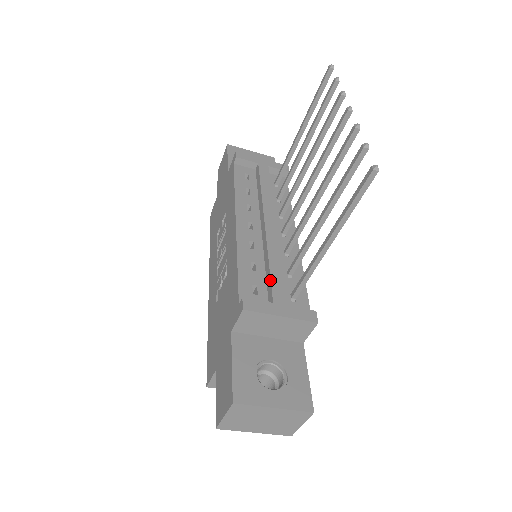
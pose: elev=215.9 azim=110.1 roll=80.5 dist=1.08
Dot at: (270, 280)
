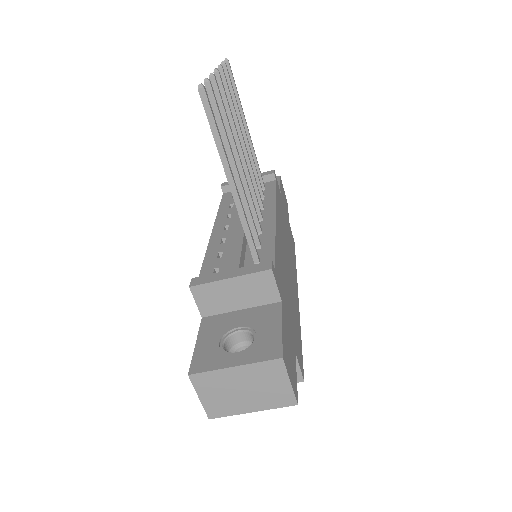
Dot at: (227, 256)
